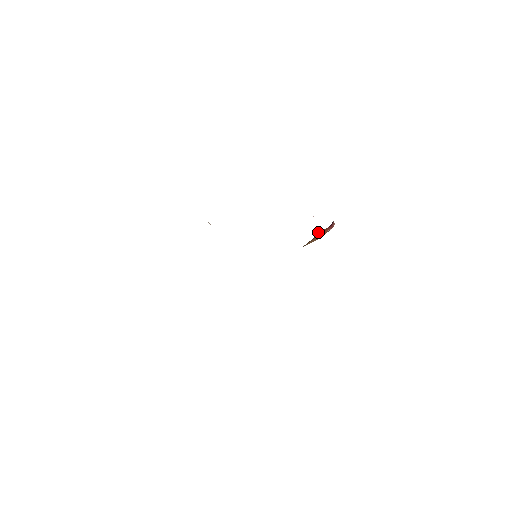
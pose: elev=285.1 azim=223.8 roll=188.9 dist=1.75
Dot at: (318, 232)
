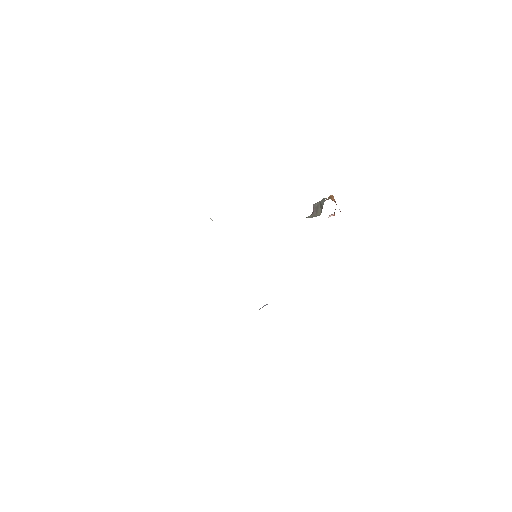
Dot at: occluded
